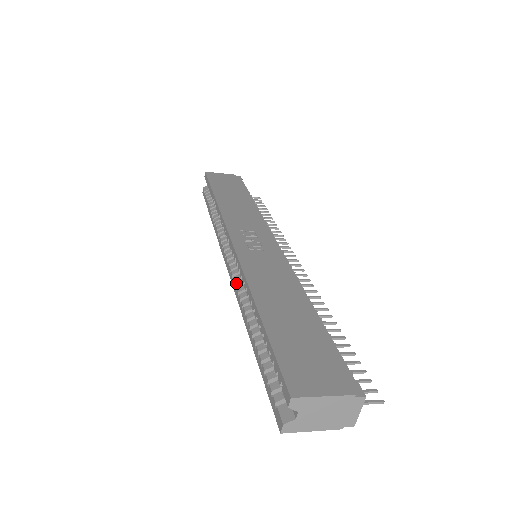
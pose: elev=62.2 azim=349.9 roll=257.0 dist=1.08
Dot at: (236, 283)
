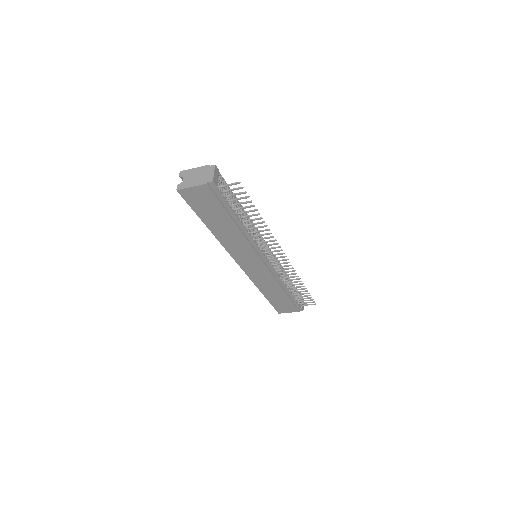
Dot at: occluded
